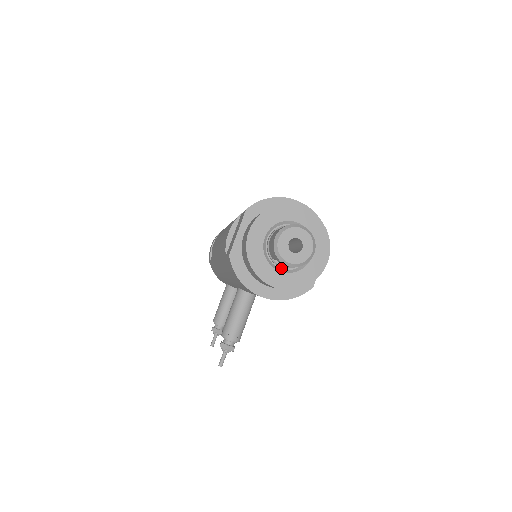
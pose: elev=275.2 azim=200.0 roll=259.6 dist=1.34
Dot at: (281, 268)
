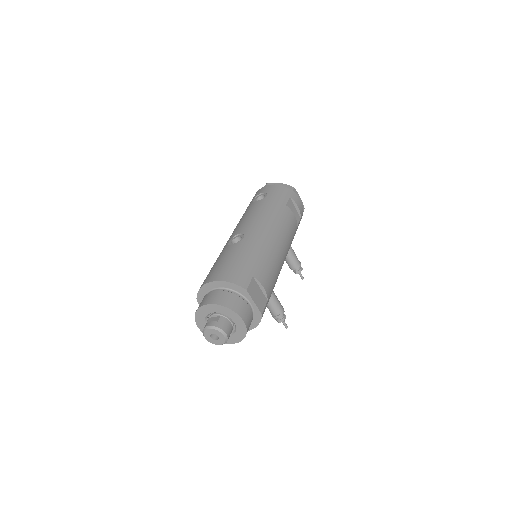
Dot at: occluded
